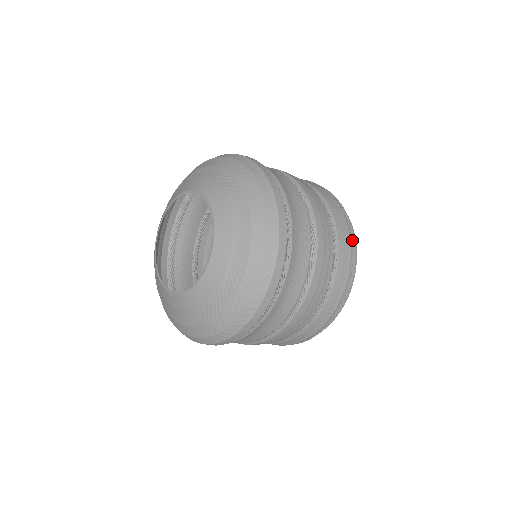
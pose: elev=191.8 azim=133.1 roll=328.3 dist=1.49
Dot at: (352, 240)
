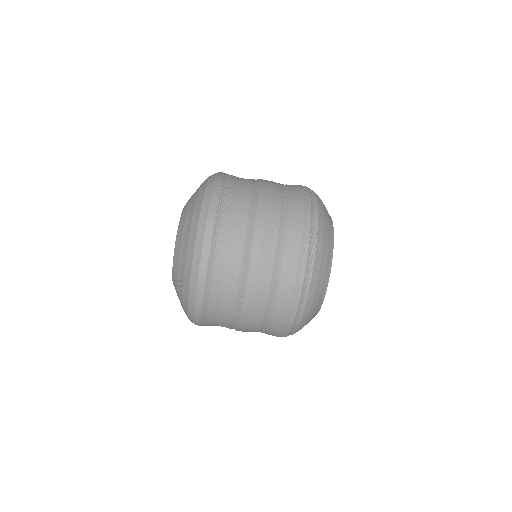
Dot at: occluded
